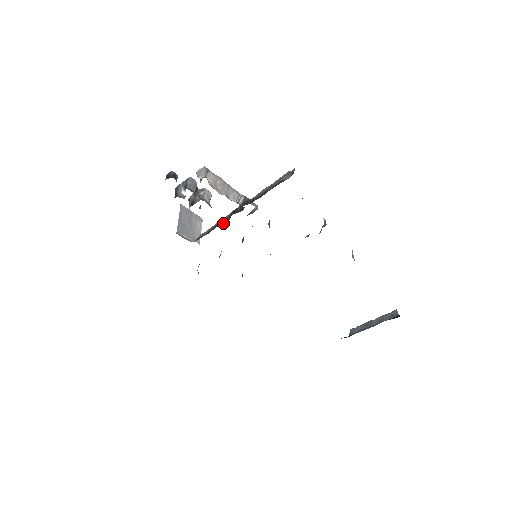
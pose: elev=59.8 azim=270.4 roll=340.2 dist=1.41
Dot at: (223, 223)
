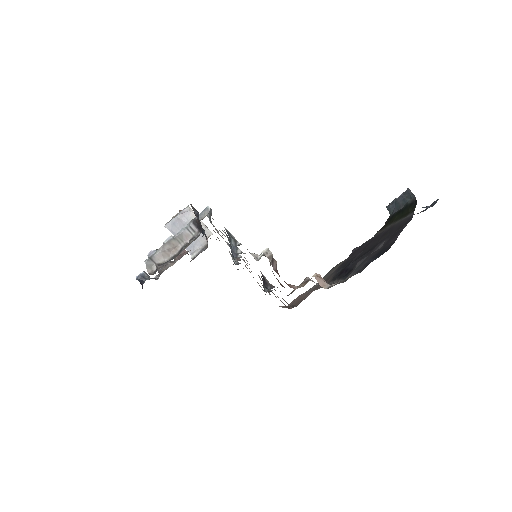
Dot at: (206, 236)
